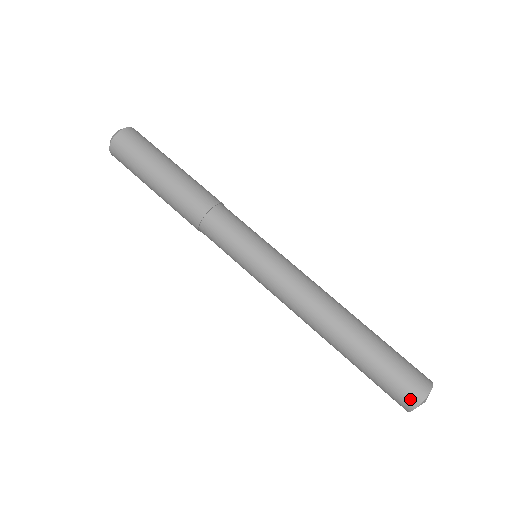
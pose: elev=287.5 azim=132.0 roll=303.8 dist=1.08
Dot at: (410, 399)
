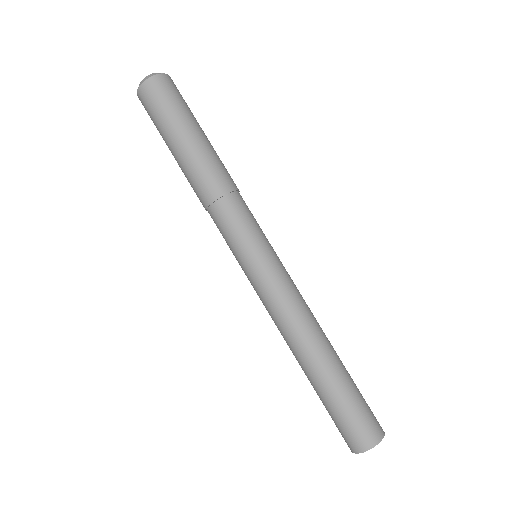
Dot at: (354, 445)
